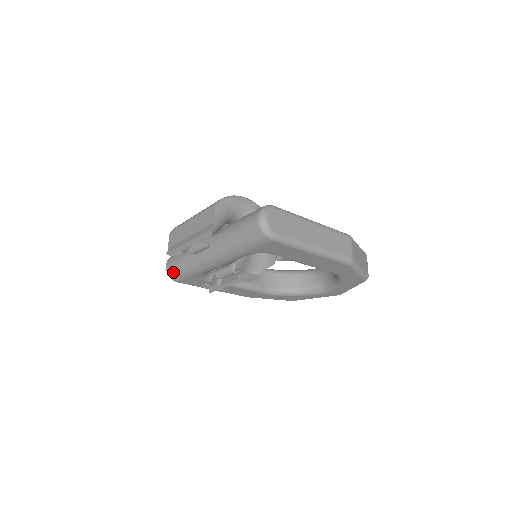
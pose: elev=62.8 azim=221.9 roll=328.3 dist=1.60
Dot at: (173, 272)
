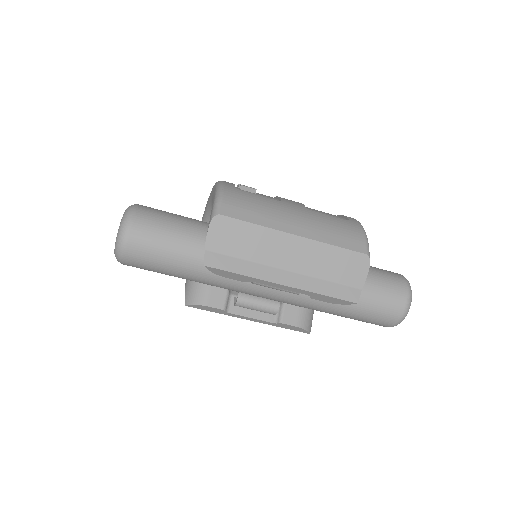
Dot at: (144, 259)
